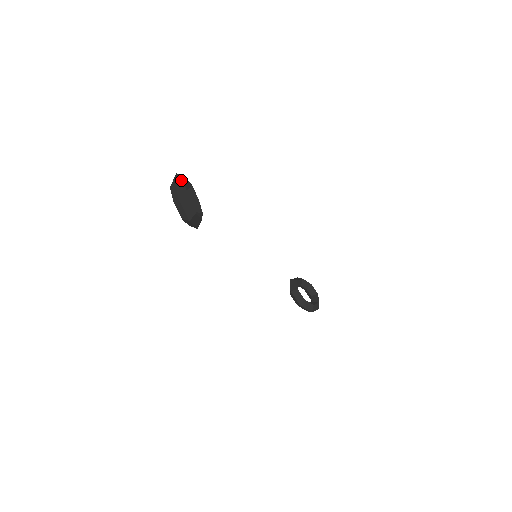
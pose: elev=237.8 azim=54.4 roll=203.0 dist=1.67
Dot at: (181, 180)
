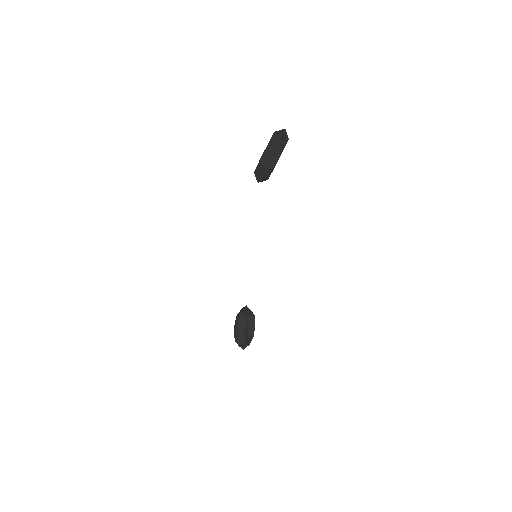
Dot at: occluded
